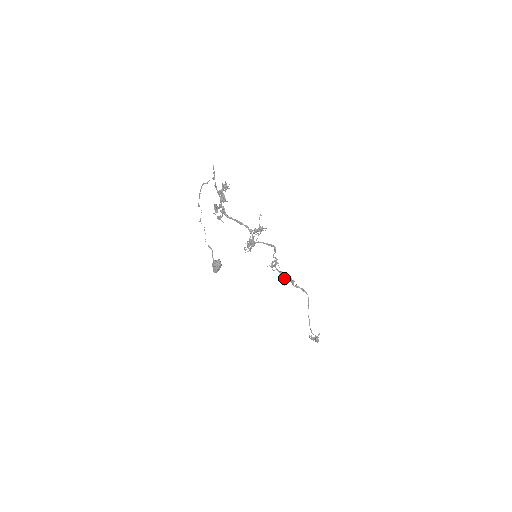
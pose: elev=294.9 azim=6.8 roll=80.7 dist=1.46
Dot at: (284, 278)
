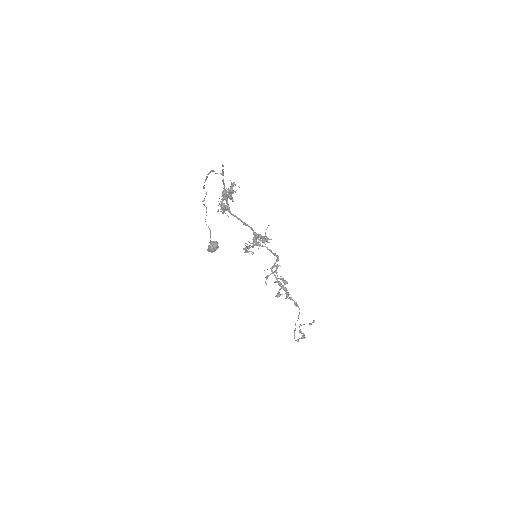
Dot at: (283, 282)
